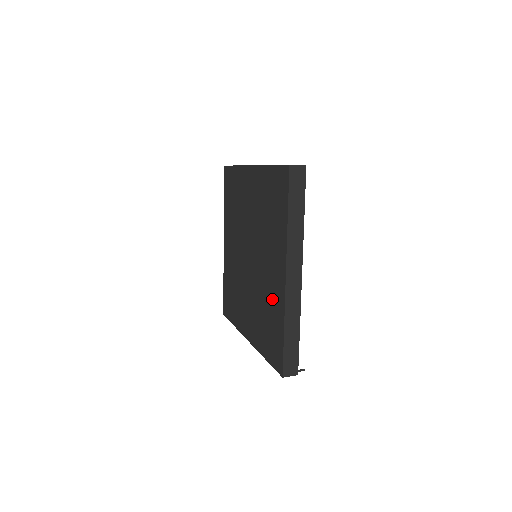
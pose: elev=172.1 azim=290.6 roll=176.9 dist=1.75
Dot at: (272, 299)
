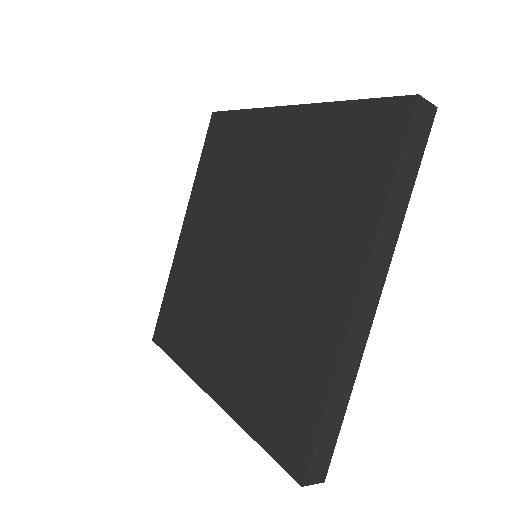
Dot at: (301, 334)
